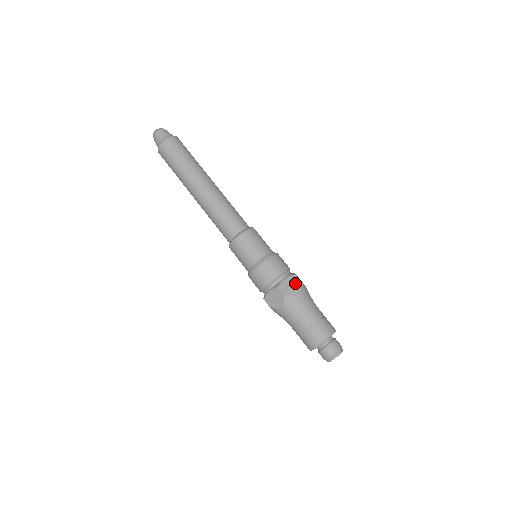
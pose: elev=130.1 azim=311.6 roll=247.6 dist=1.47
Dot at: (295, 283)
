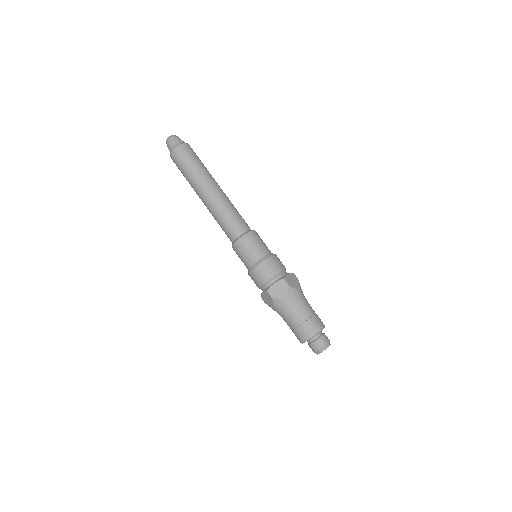
Dot at: (283, 287)
